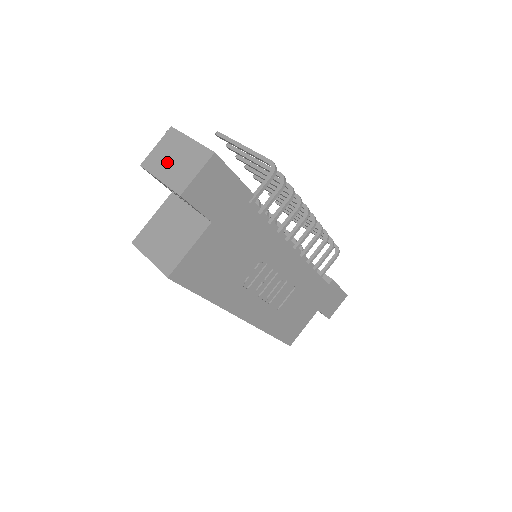
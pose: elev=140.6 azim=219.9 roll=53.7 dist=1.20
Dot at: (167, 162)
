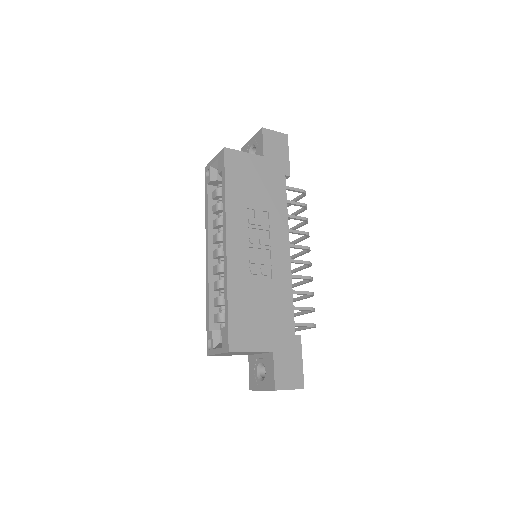
Dot at: occluded
